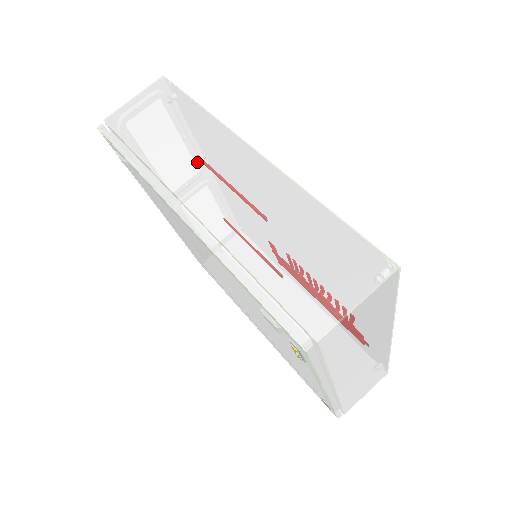
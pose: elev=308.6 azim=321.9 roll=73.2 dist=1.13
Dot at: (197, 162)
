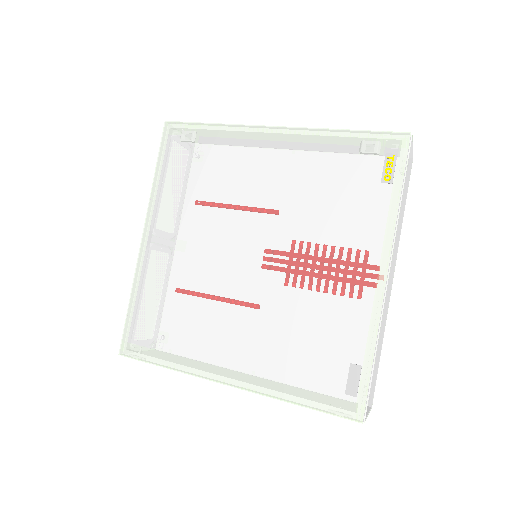
Dot at: occluded
